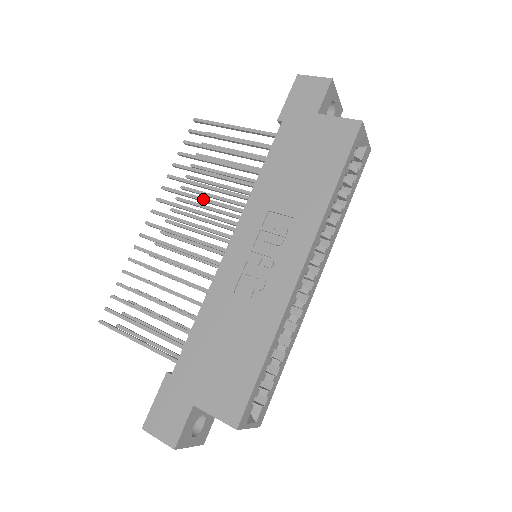
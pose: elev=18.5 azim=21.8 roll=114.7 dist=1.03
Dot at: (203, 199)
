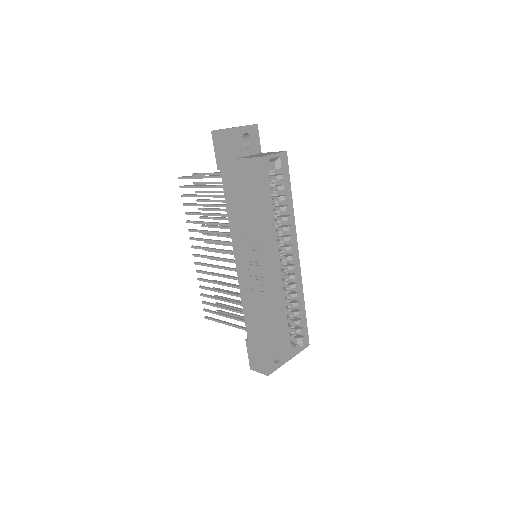
Dot at: (211, 233)
